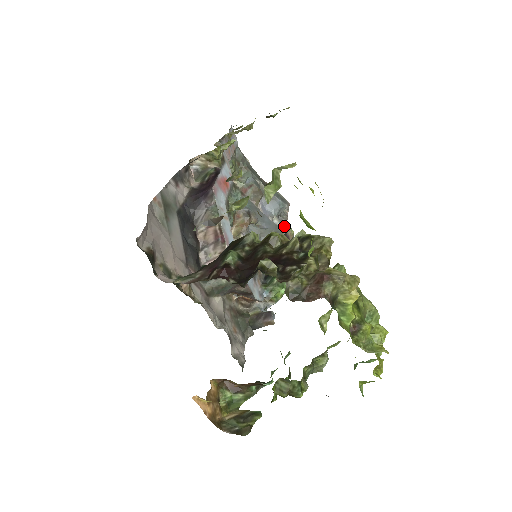
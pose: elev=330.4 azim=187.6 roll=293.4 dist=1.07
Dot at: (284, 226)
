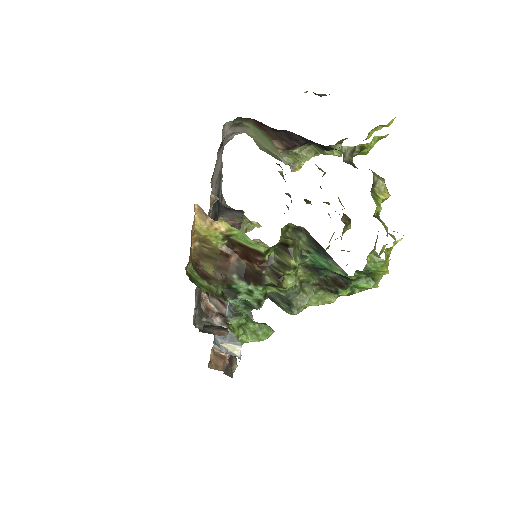
Dot at: occluded
